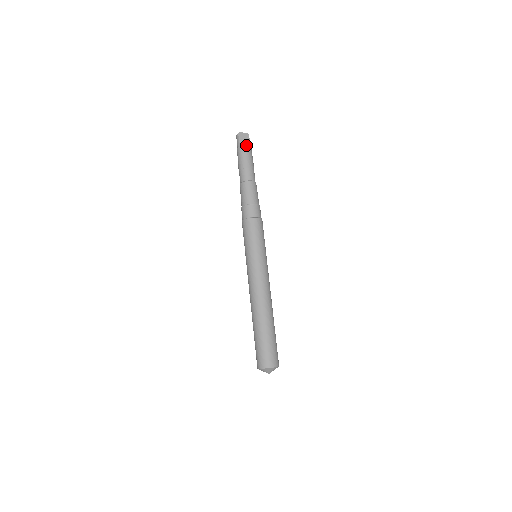
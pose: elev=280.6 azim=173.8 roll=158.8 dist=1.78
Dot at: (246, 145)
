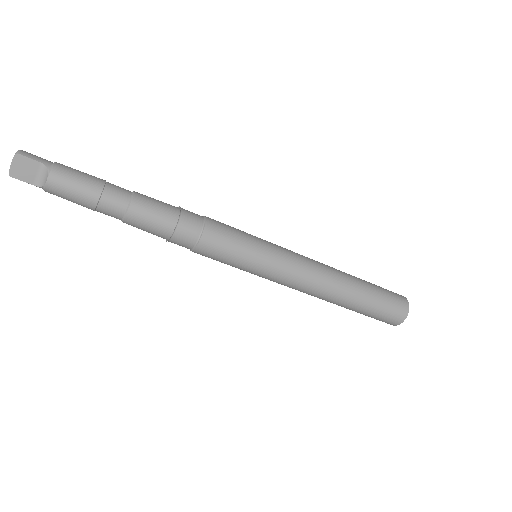
Dot at: (44, 177)
